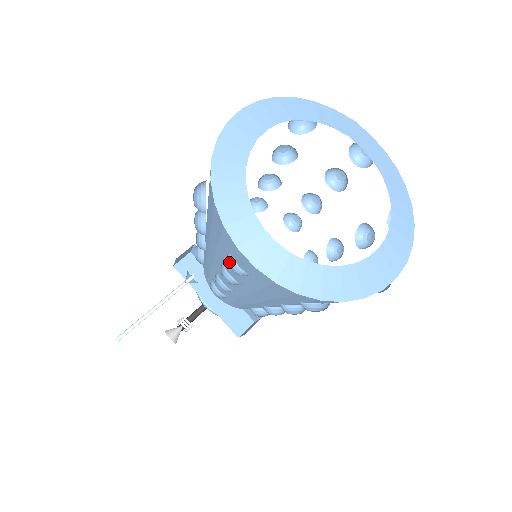
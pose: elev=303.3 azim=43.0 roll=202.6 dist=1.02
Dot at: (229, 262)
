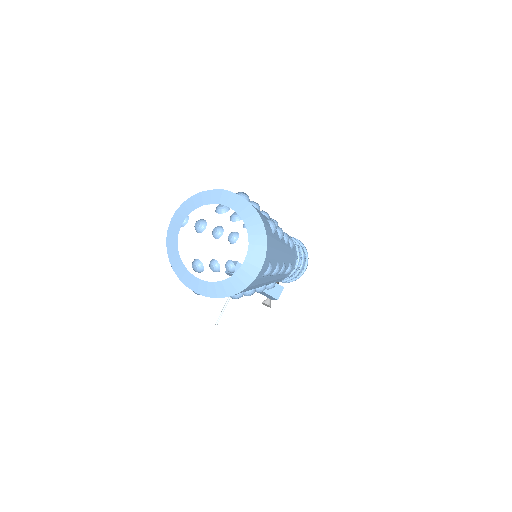
Dot at: occluded
